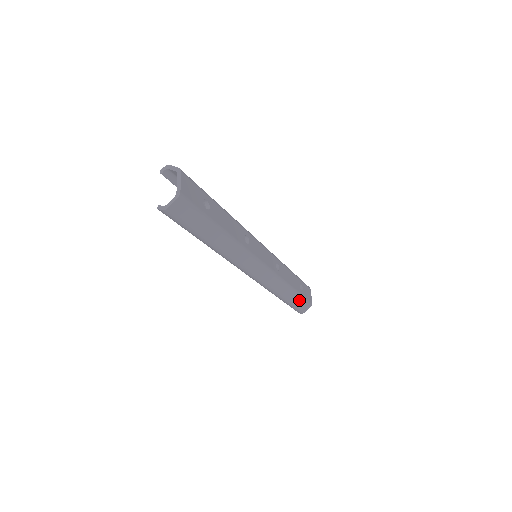
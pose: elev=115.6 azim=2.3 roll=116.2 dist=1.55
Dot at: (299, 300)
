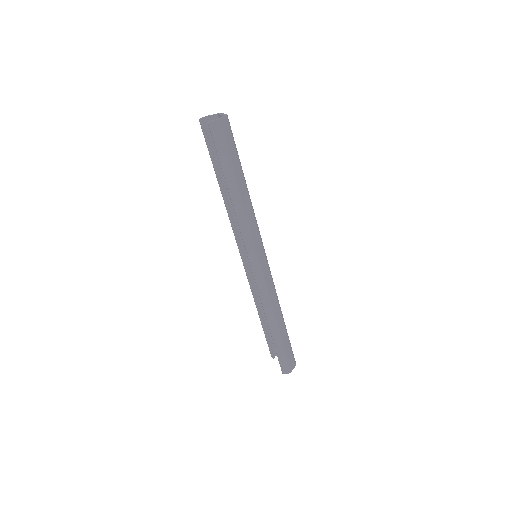
Dot at: (288, 344)
